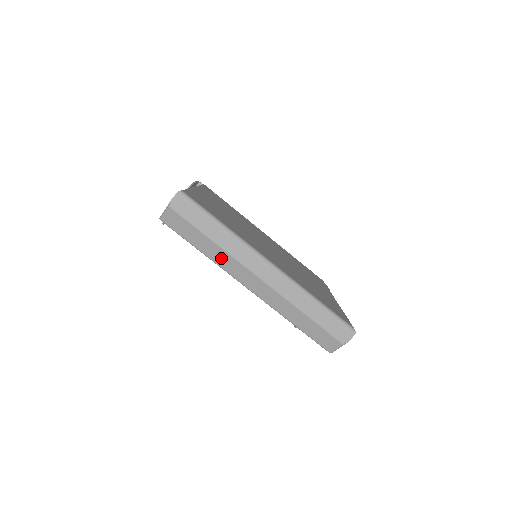
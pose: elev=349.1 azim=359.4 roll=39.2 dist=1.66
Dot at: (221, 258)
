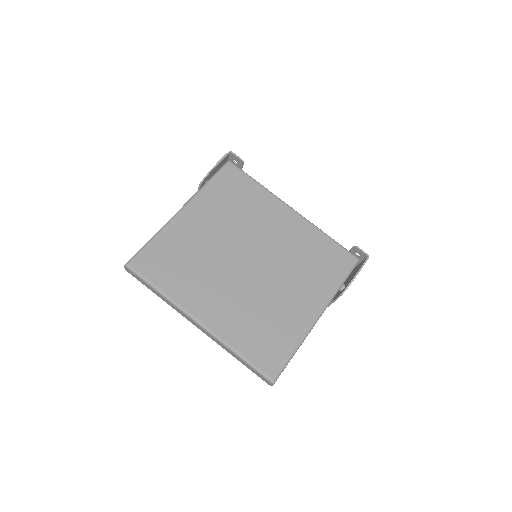
Dot at: occluded
